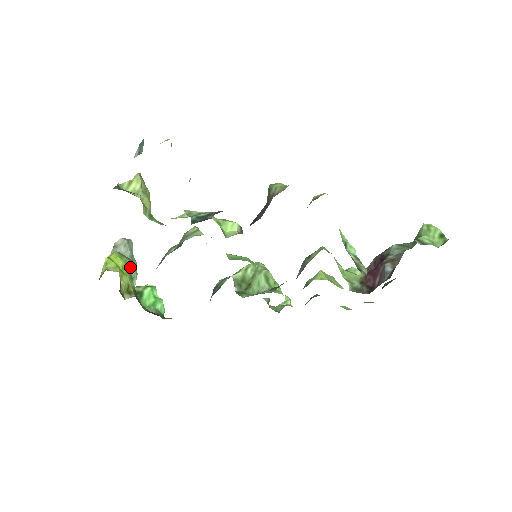
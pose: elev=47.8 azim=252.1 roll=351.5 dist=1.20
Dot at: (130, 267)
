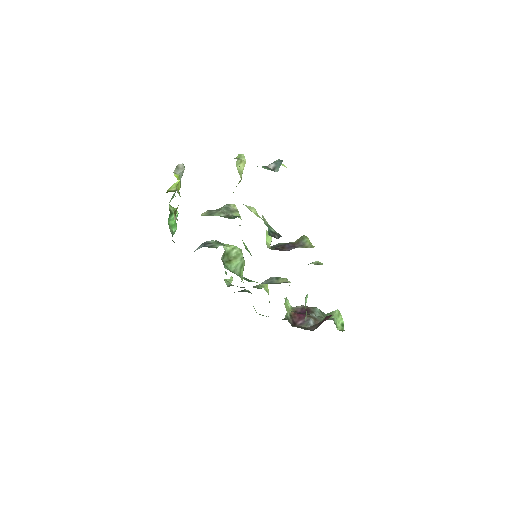
Dot at: occluded
